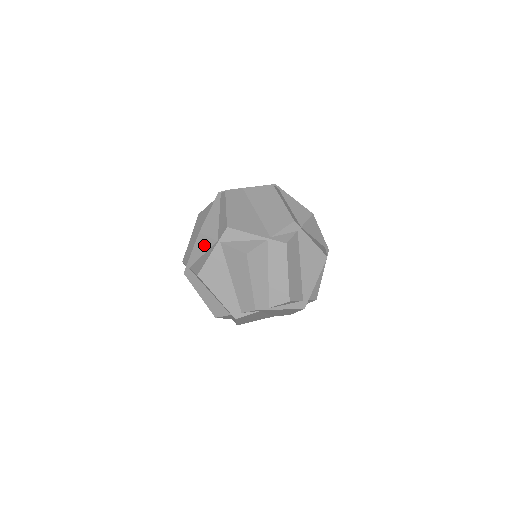
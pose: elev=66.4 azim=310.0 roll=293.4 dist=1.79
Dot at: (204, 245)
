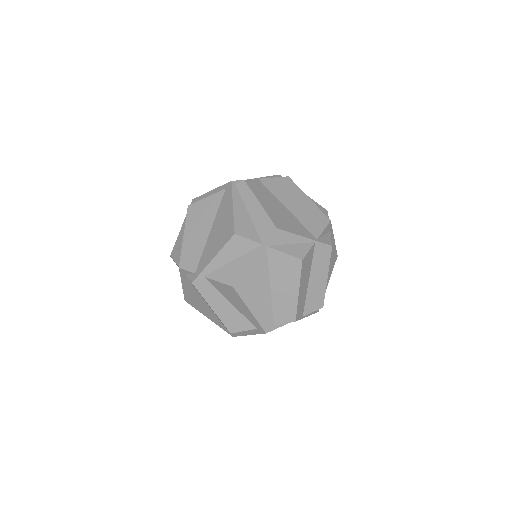
Dot at: (239, 249)
